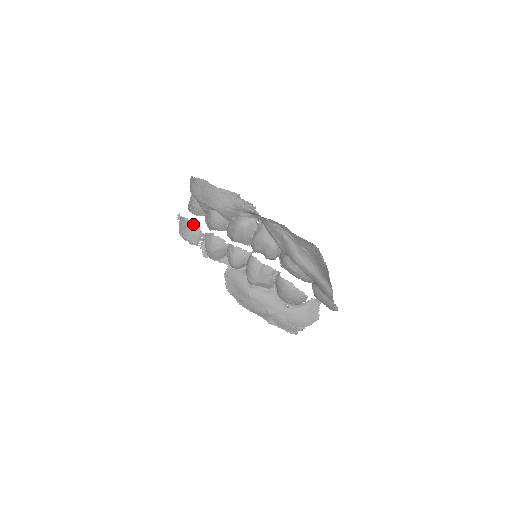
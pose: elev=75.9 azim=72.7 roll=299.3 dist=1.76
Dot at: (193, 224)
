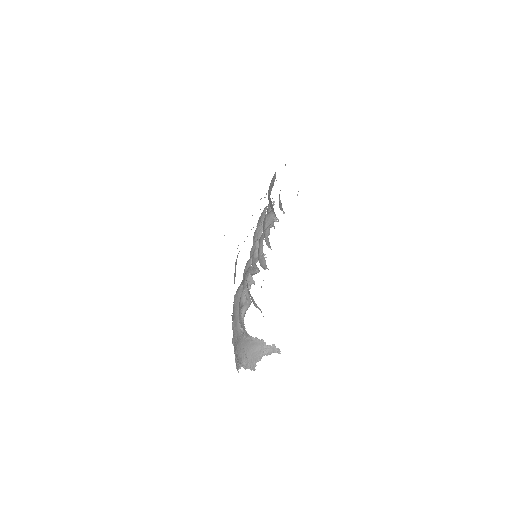
Dot at: (265, 210)
